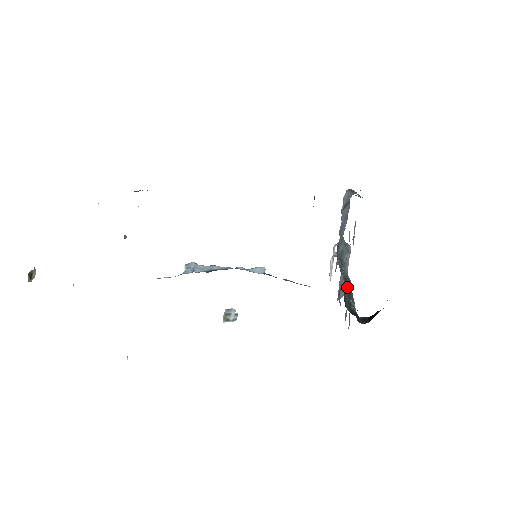
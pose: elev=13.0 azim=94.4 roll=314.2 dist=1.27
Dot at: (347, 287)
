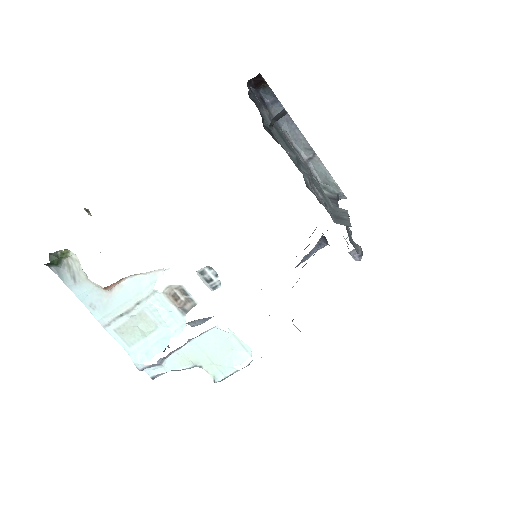
Dot at: occluded
